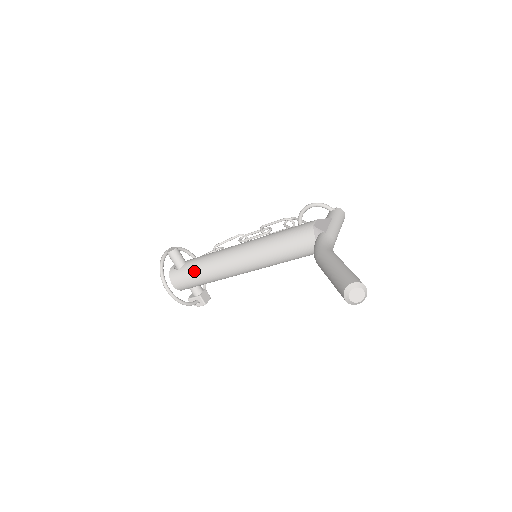
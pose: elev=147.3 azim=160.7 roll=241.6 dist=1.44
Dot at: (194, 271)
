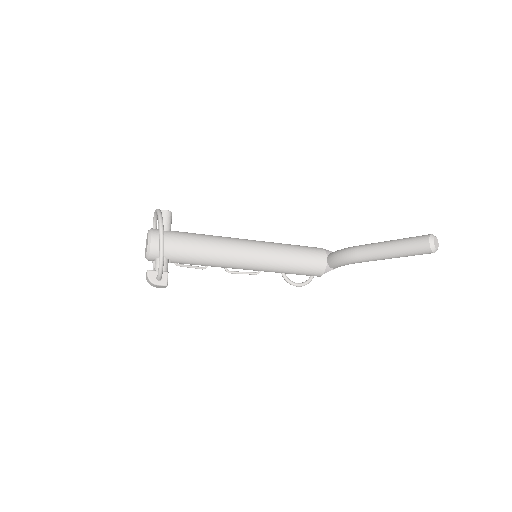
Dot at: (190, 237)
